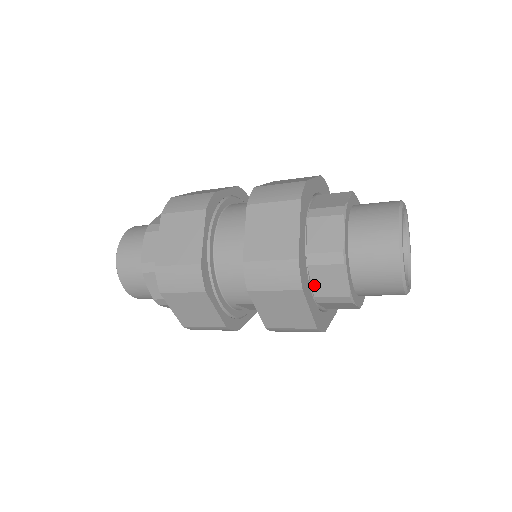
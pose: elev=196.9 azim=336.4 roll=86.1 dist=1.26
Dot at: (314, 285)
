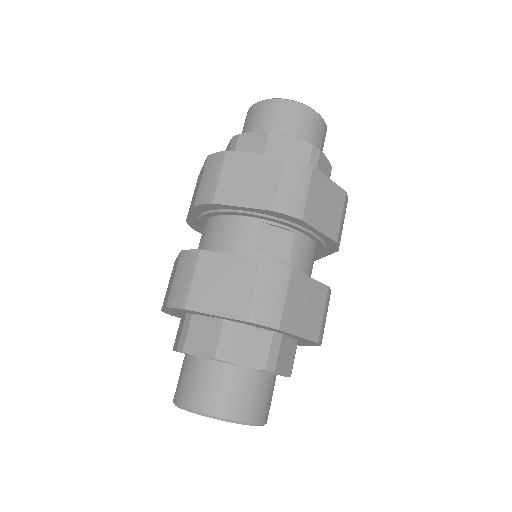
Dot at: occluded
